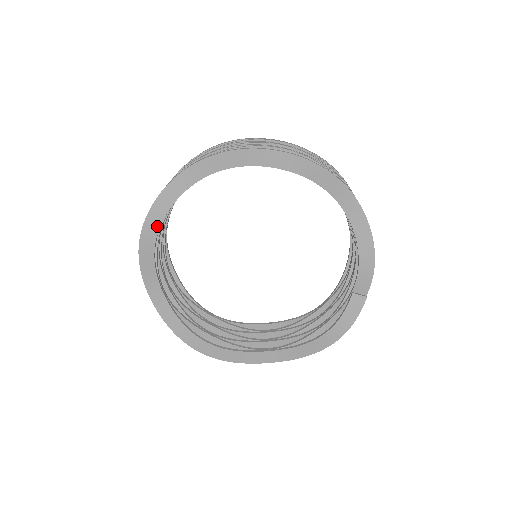
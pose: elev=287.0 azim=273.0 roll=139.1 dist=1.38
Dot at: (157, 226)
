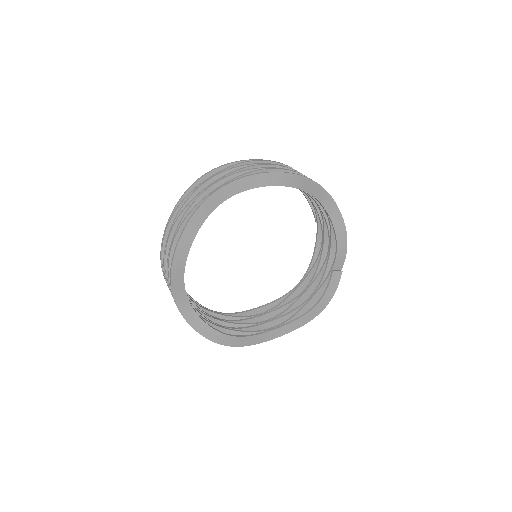
Dot at: (188, 247)
